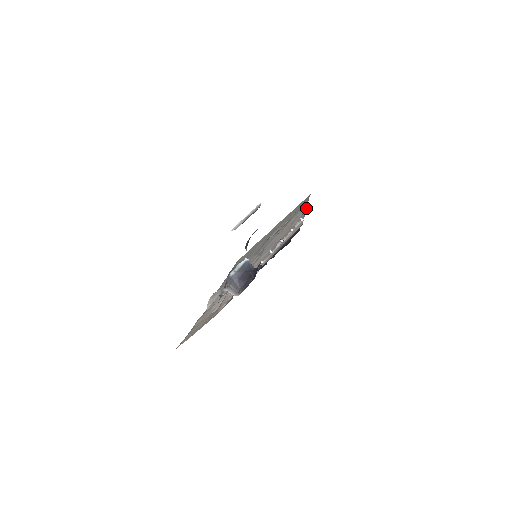
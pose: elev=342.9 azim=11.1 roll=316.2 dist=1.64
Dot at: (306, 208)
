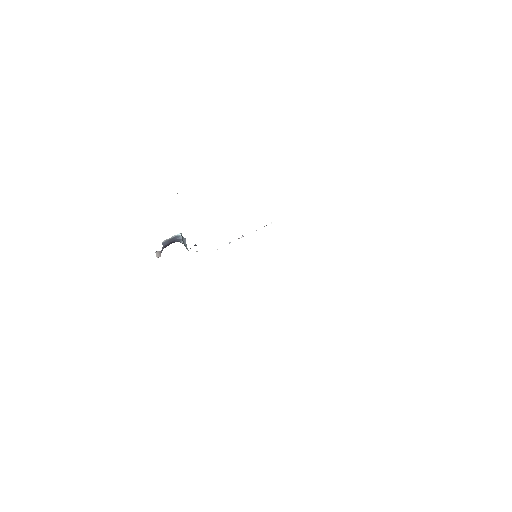
Dot at: occluded
